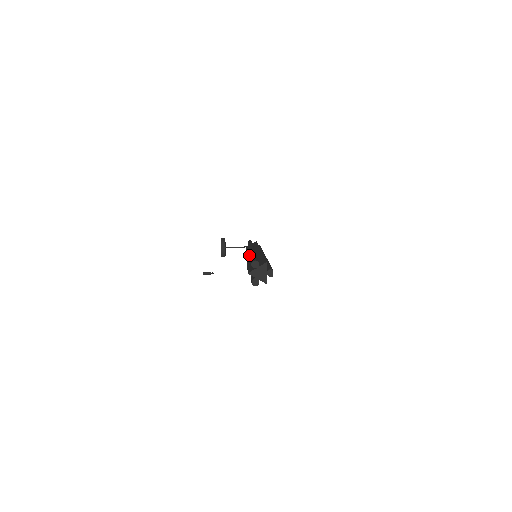
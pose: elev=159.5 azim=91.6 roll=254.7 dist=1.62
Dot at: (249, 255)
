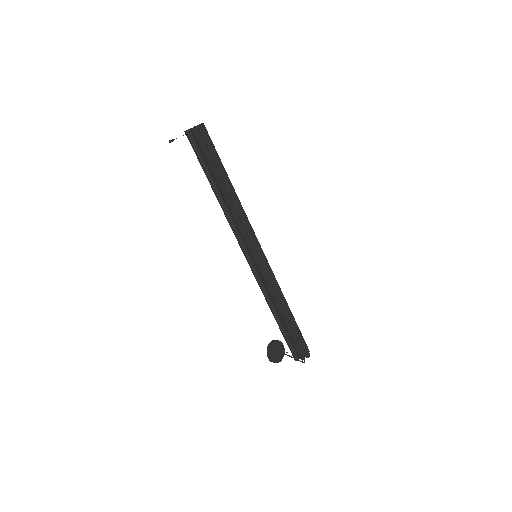
Dot at: occluded
